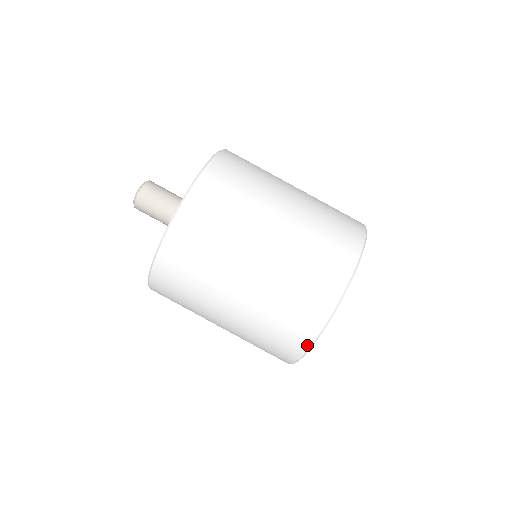
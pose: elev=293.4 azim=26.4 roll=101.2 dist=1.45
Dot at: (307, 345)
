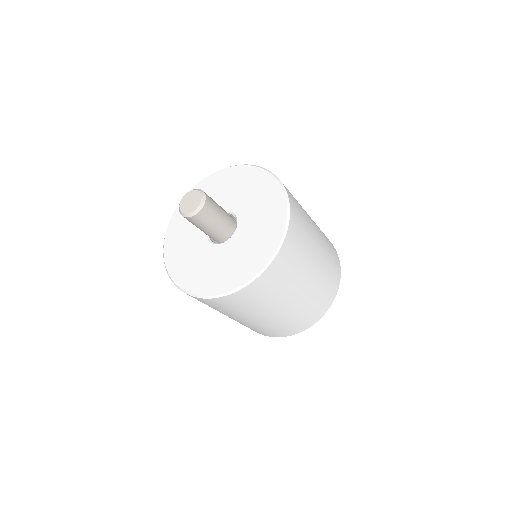
Dot at: (324, 313)
